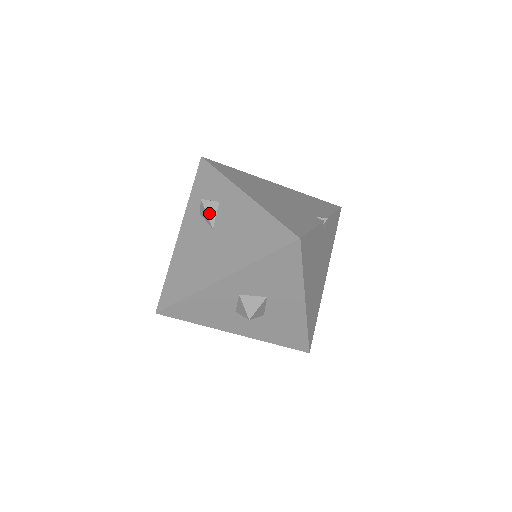
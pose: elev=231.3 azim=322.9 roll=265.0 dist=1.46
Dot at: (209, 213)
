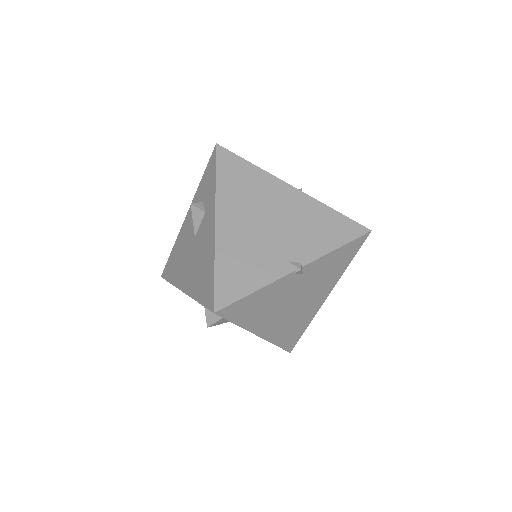
Dot at: (195, 220)
